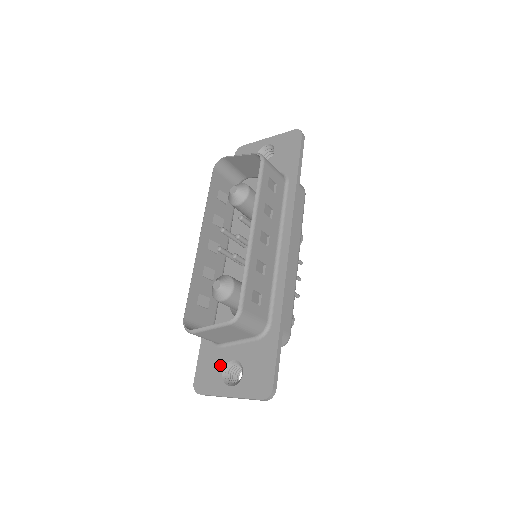
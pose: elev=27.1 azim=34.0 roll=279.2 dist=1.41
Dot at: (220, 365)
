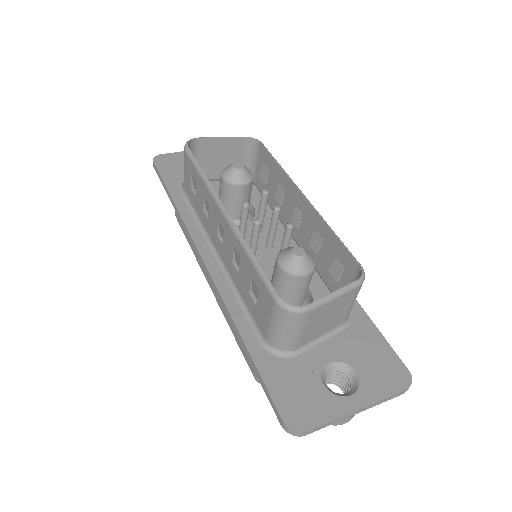
Dot at: (313, 377)
